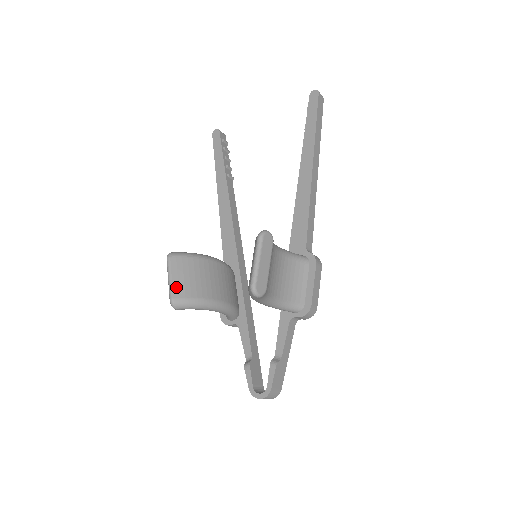
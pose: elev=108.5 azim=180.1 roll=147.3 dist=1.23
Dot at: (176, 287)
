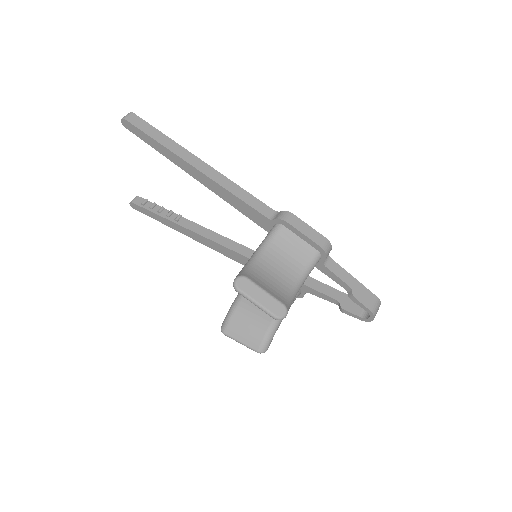
Dot at: (250, 343)
